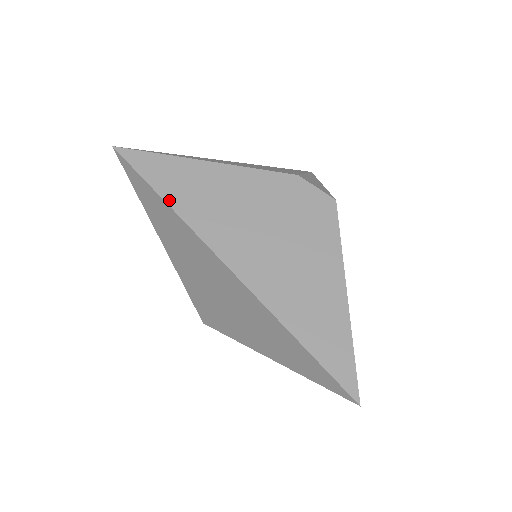
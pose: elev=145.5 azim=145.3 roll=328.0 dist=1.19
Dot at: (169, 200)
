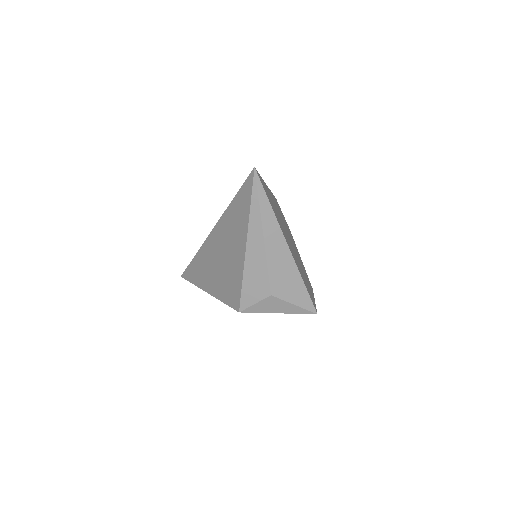
Dot at: occluded
